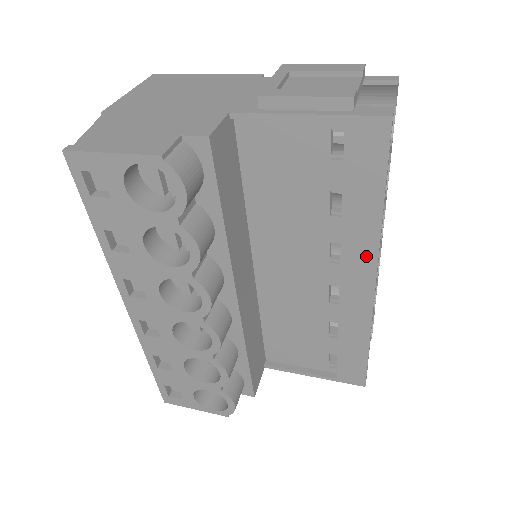
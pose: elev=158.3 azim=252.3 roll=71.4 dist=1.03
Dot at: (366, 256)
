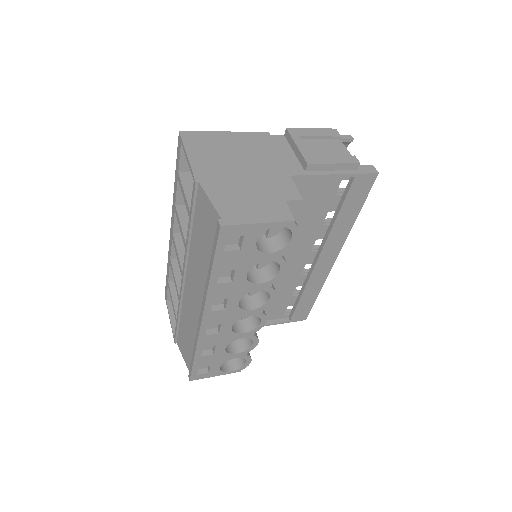
Dot at: (337, 244)
